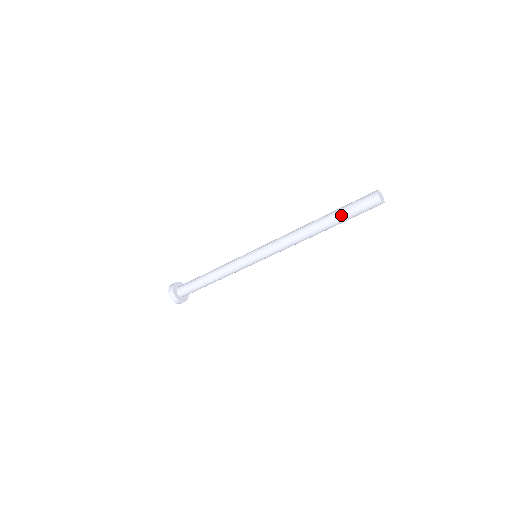
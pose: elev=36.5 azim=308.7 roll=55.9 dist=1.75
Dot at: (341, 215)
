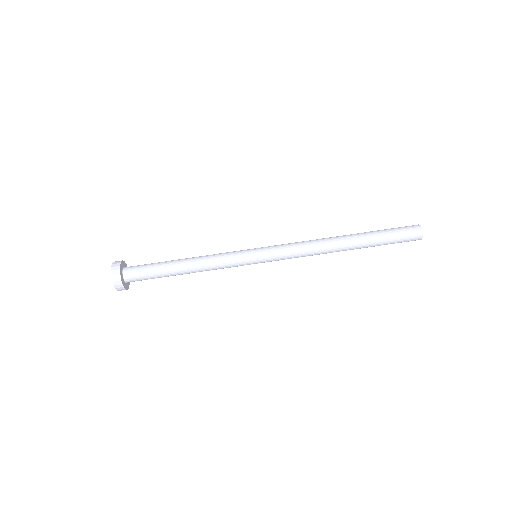
Dot at: (376, 231)
